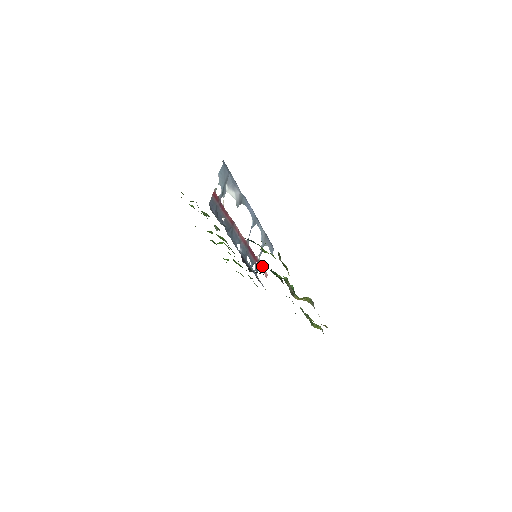
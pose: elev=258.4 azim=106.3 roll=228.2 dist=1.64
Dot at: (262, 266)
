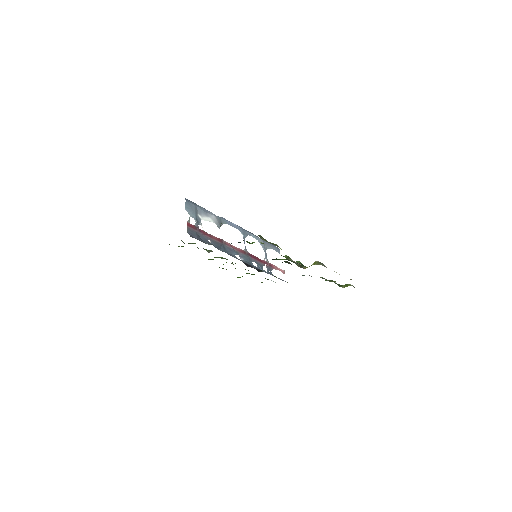
Dot at: (274, 266)
